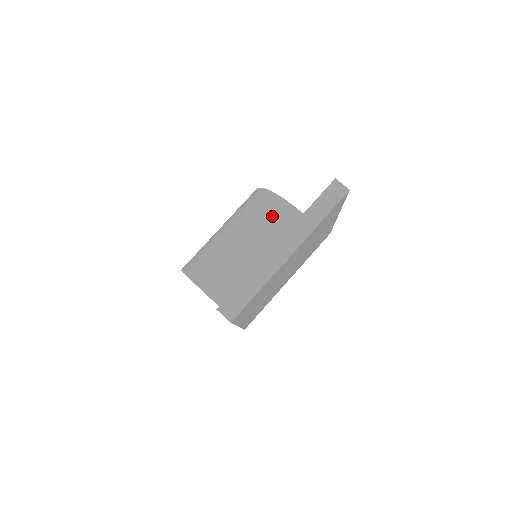
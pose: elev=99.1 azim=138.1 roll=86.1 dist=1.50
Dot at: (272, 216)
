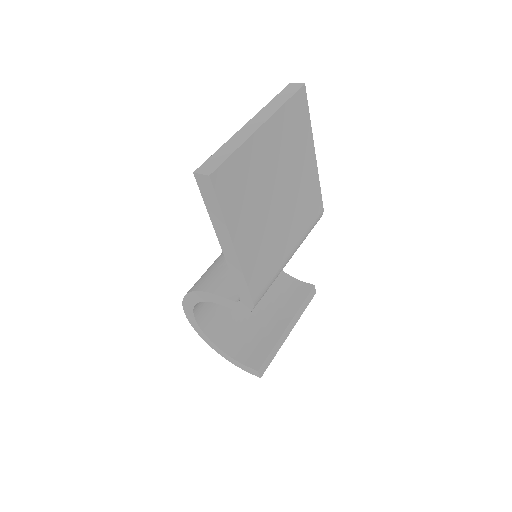
Dot at: occluded
